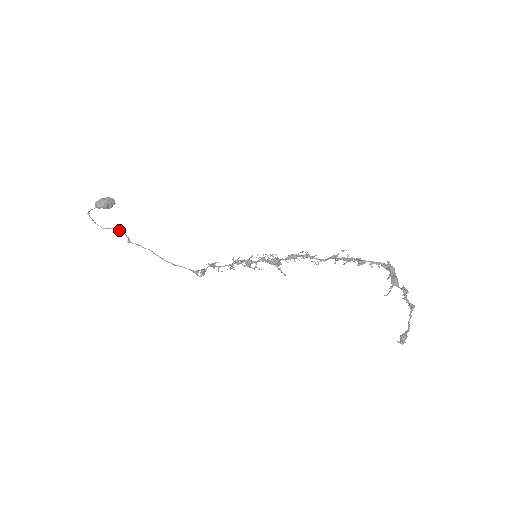
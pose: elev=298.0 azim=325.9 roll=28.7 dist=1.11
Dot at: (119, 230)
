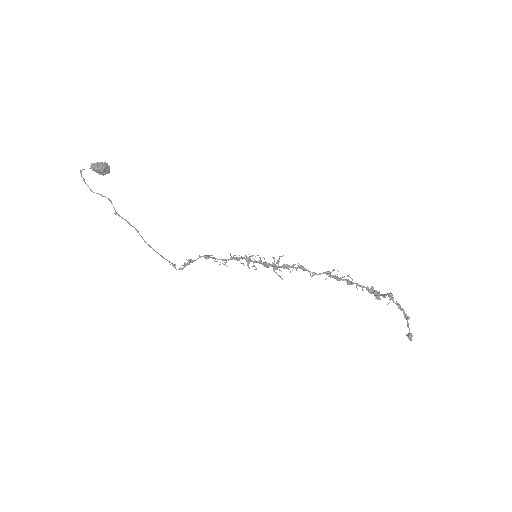
Dot at: (108, 199)
